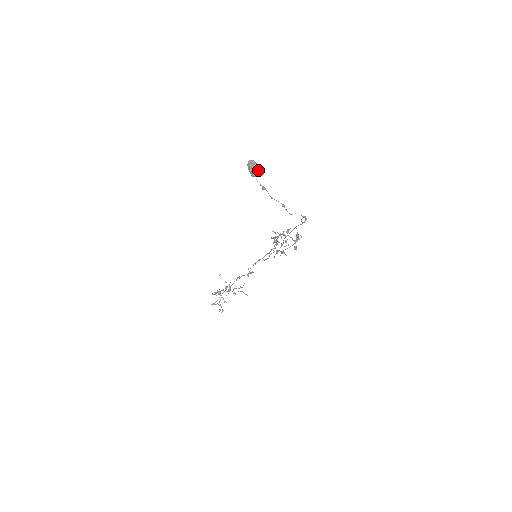
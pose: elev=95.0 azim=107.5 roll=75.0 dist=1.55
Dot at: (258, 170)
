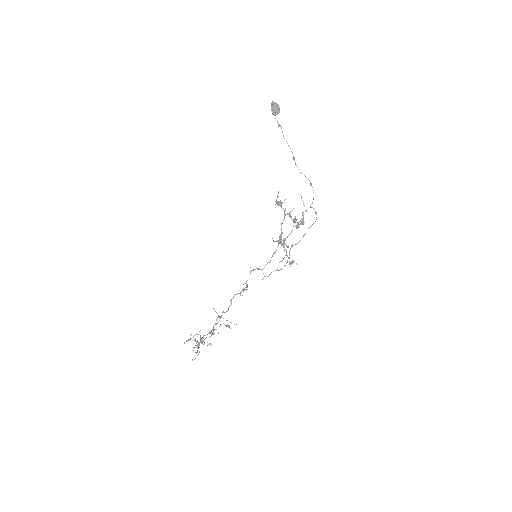
Dot at: (279, 110)
